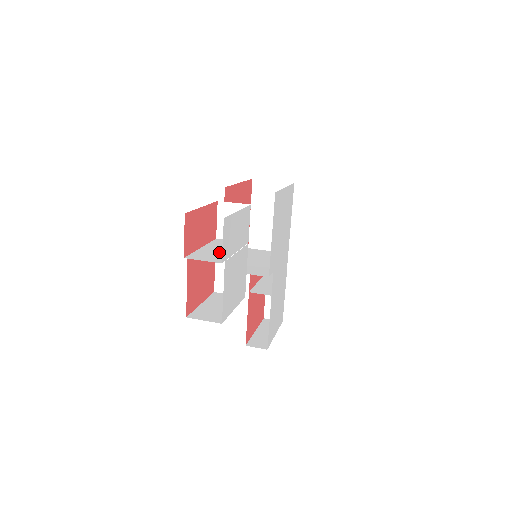
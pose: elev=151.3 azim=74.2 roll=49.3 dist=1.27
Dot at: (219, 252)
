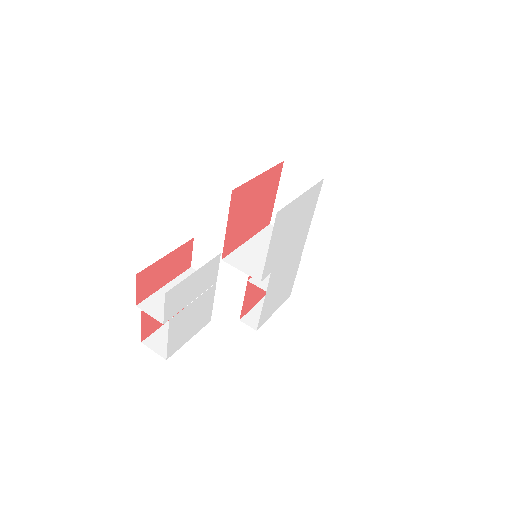
Dot at: occluded
